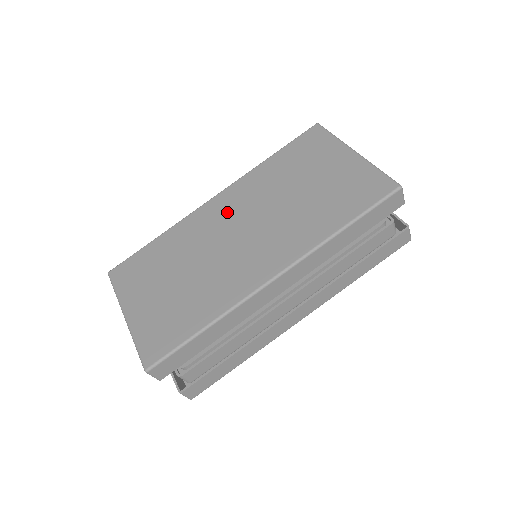
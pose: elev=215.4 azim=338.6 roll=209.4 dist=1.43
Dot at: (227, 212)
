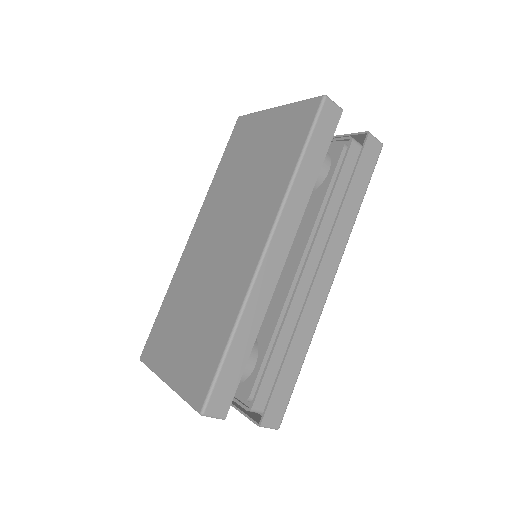
Dot at: (205, 234)
